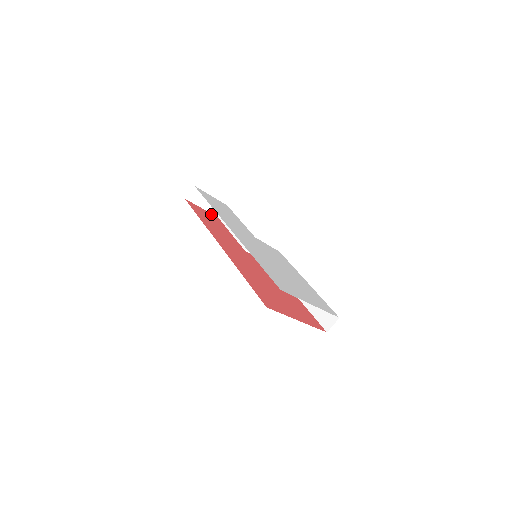
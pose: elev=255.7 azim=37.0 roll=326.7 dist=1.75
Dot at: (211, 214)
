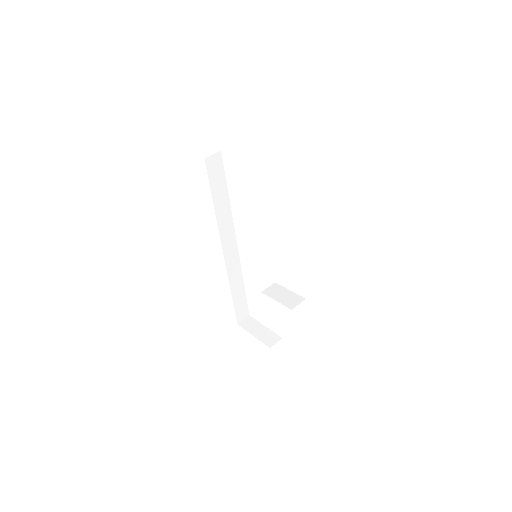
Dot at: (261, 340)
